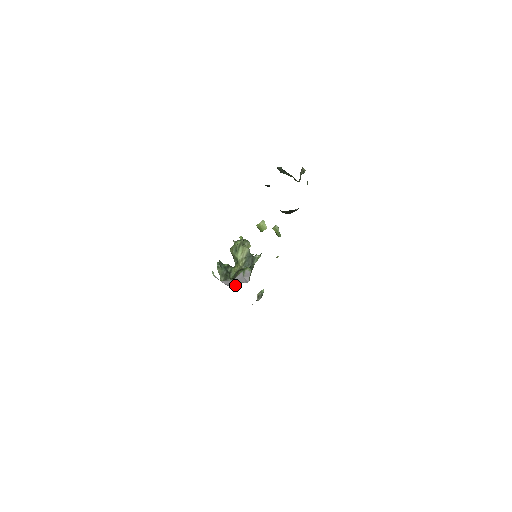
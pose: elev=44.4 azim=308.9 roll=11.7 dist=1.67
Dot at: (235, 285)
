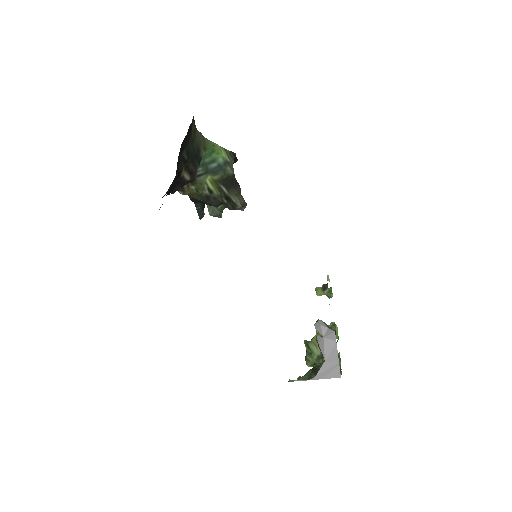
Dot at: (338, 368)
